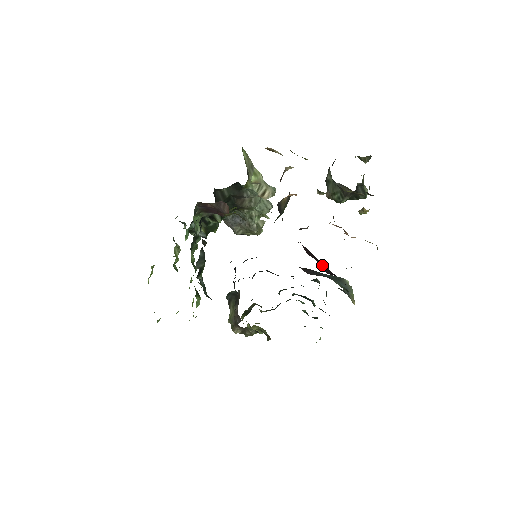
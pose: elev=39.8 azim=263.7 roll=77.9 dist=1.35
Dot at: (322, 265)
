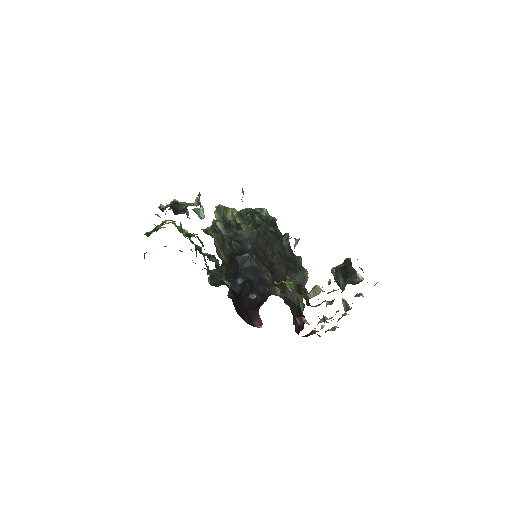
Dot at: occluded
